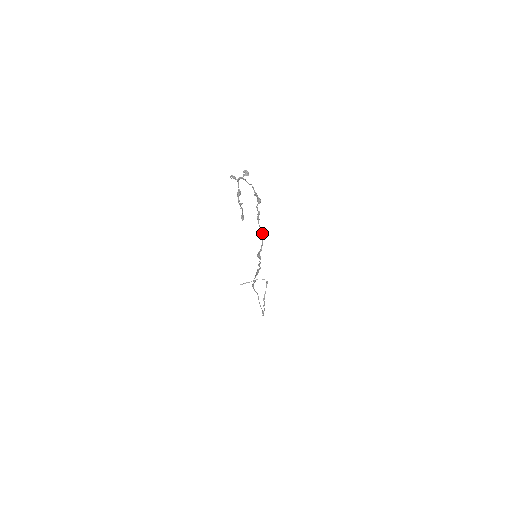
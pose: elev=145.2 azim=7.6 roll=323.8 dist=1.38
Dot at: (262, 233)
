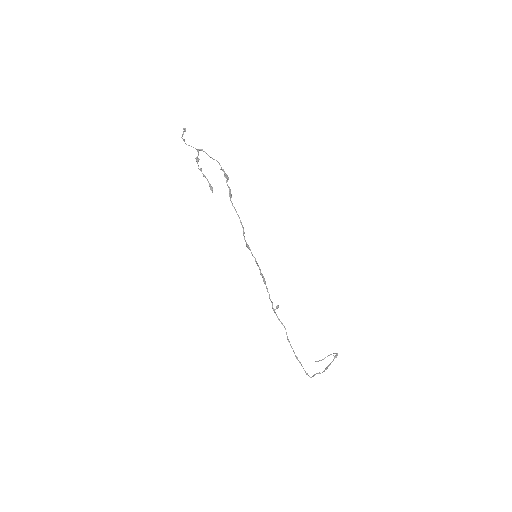
Dot at: occluded
